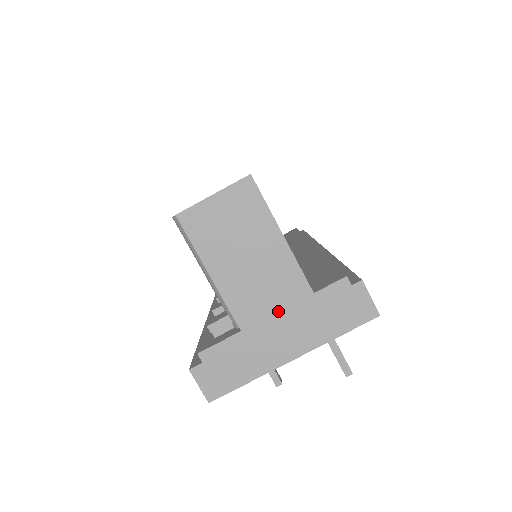
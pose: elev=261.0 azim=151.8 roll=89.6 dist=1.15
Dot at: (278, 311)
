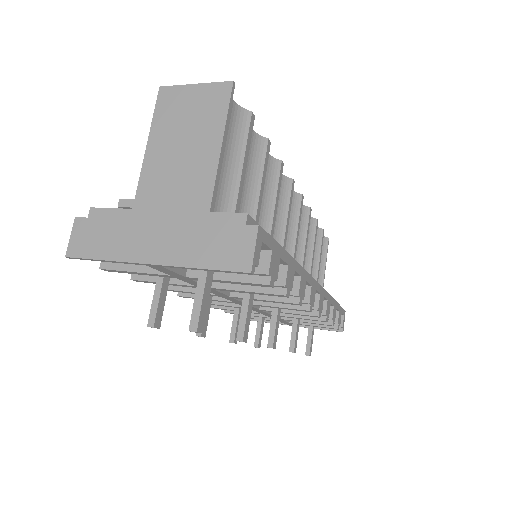
Dot at: (171, 210)
